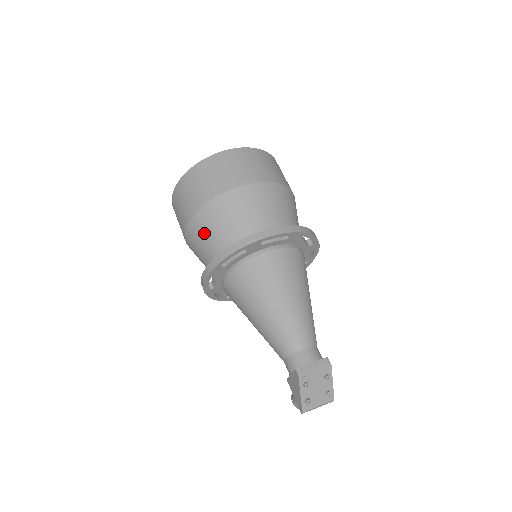
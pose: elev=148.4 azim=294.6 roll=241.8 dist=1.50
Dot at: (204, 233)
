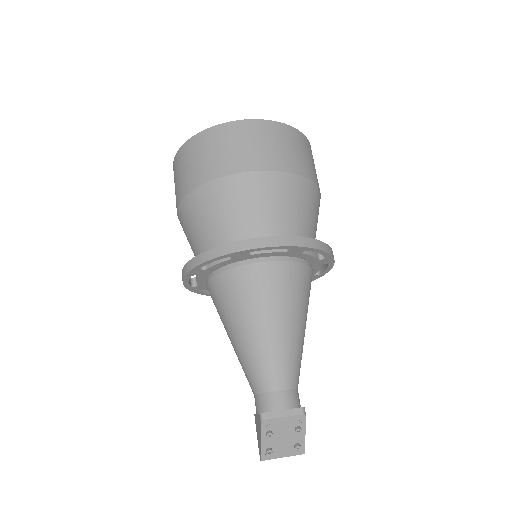
Dot at: (192, 221)
